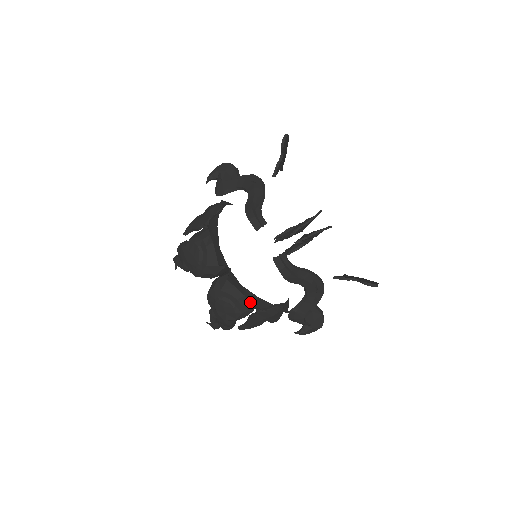
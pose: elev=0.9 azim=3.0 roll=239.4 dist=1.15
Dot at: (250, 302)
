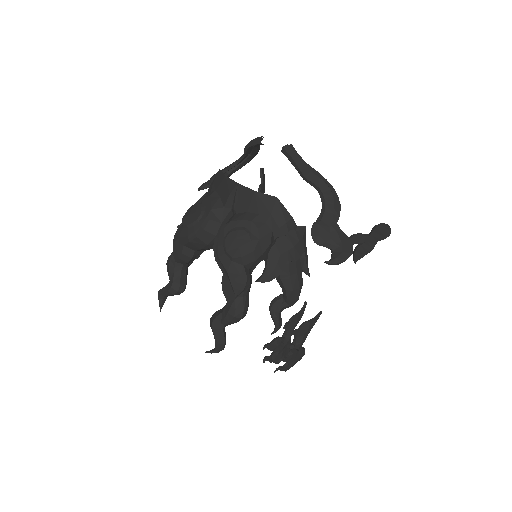
Dot at: (266, 221)
